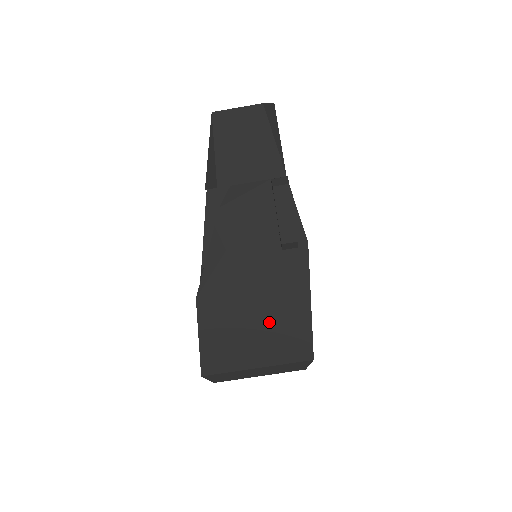
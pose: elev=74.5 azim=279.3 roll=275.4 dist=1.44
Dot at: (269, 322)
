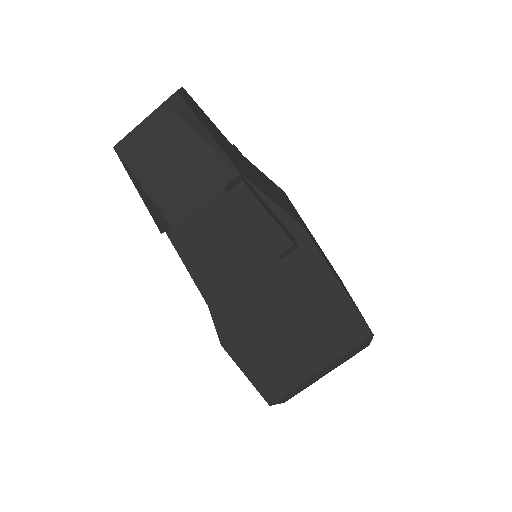
Dot at: (308, 326)
